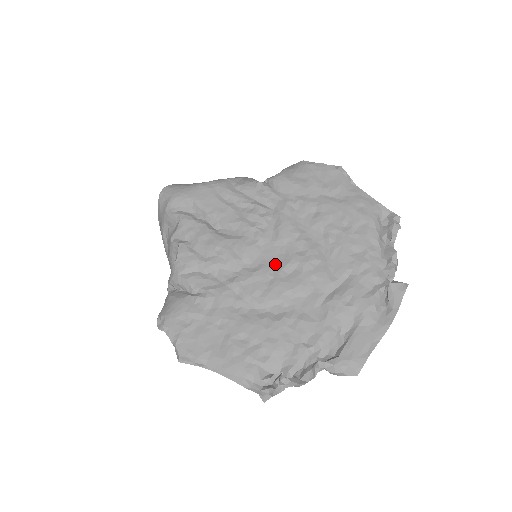
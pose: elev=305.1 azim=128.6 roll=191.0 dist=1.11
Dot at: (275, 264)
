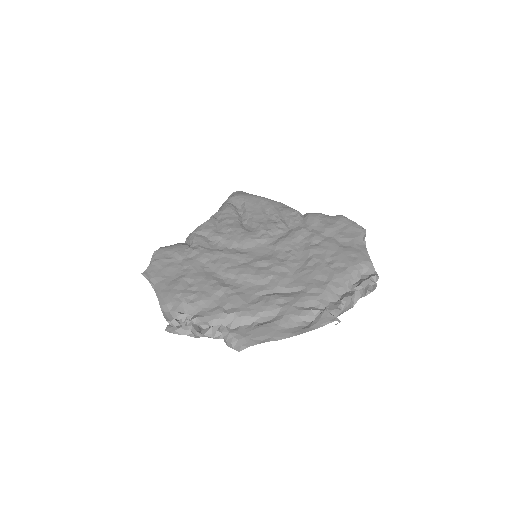
Dot at: (257, 257)
